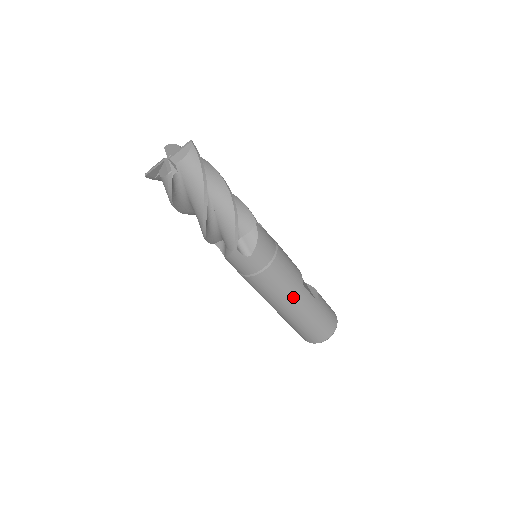
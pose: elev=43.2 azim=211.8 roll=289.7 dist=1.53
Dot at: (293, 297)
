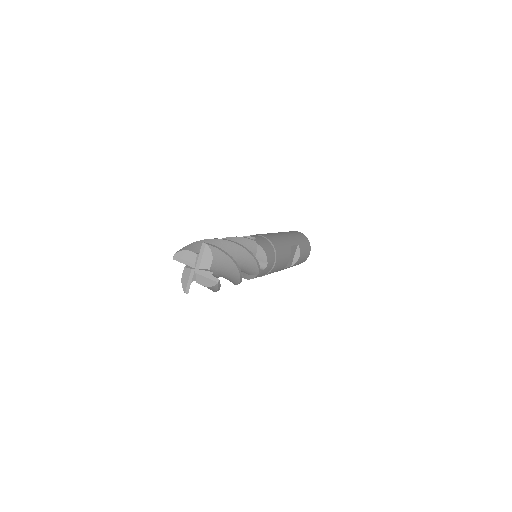
Dot at: occluded
